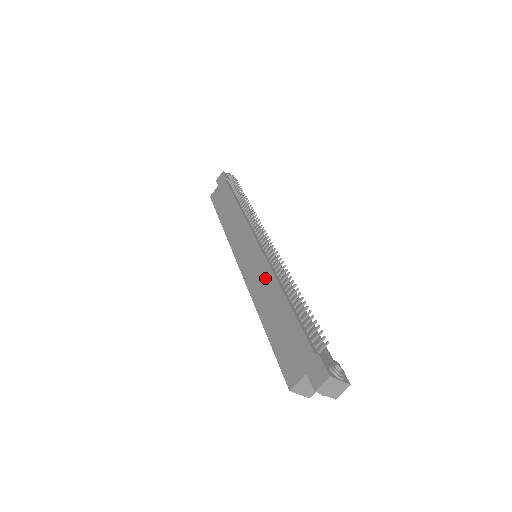
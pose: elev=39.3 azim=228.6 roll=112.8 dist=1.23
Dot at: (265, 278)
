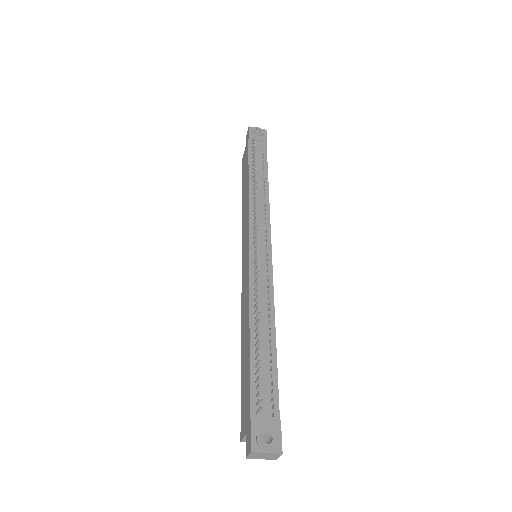
Dot at: (246, 298)
